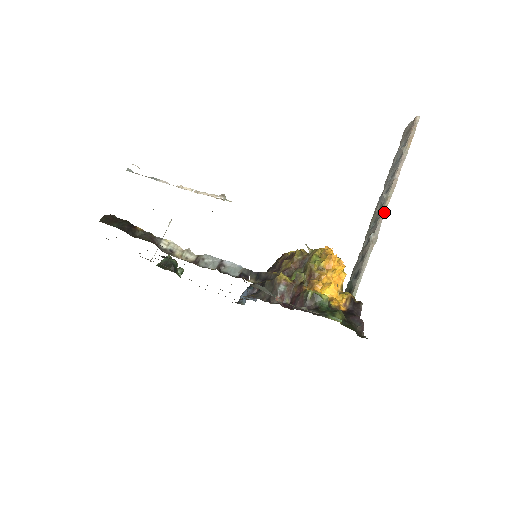
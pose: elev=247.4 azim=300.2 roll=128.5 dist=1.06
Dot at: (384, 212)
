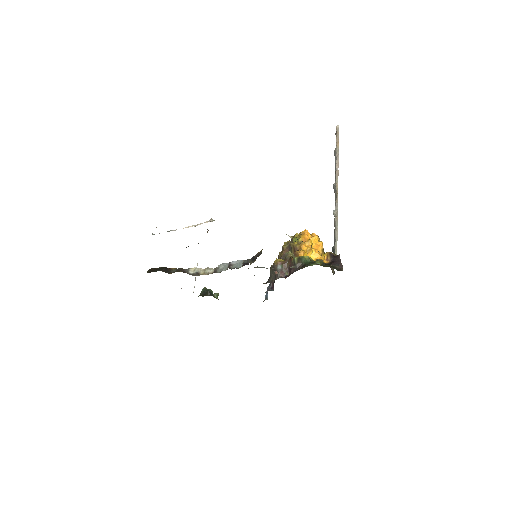
Dot at: (337, 194)
